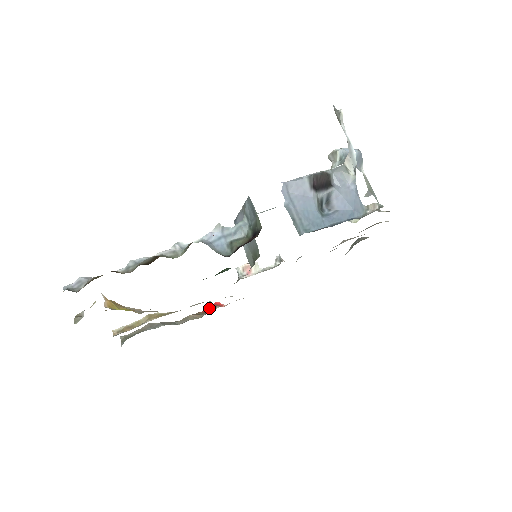
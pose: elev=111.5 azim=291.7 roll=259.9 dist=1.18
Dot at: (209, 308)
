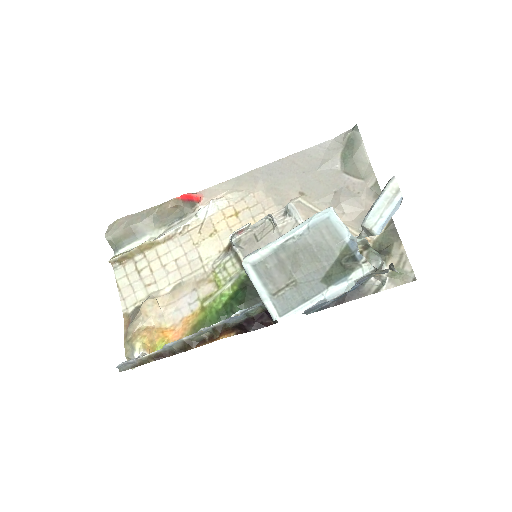
Dot at: (185, 197)
